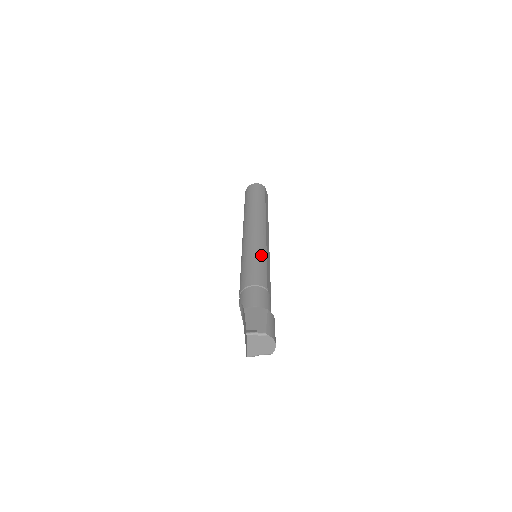
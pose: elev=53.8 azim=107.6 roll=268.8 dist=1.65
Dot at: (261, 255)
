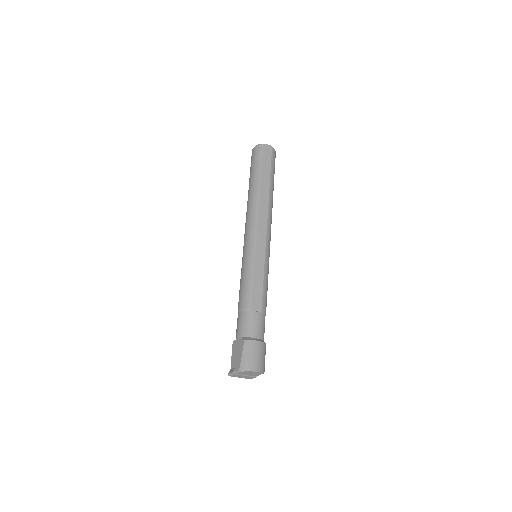
Dot at: (248, 265)
